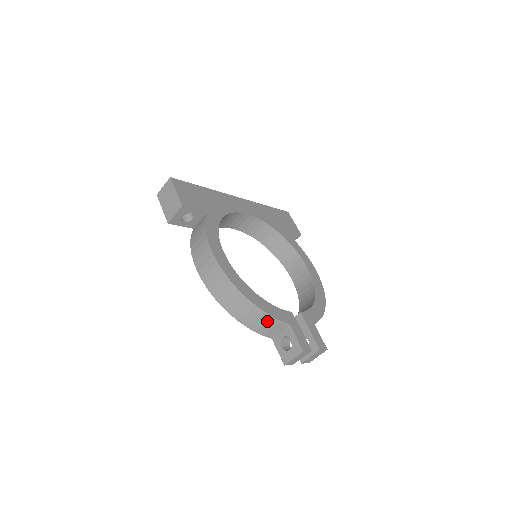
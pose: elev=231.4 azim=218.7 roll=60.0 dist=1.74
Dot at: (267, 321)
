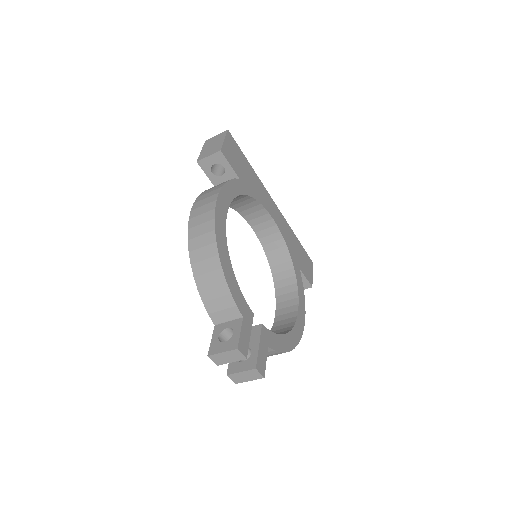
Dot at: (222, 295)
